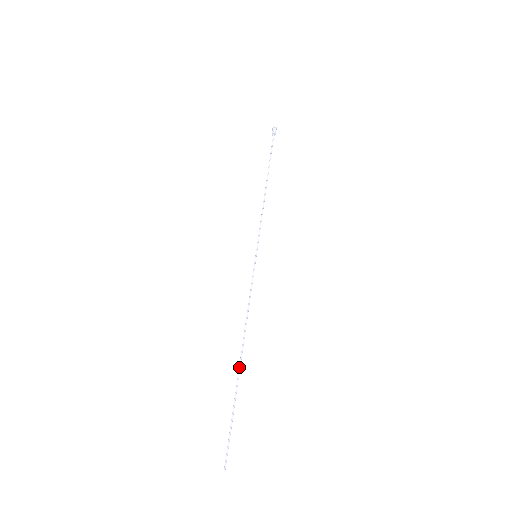
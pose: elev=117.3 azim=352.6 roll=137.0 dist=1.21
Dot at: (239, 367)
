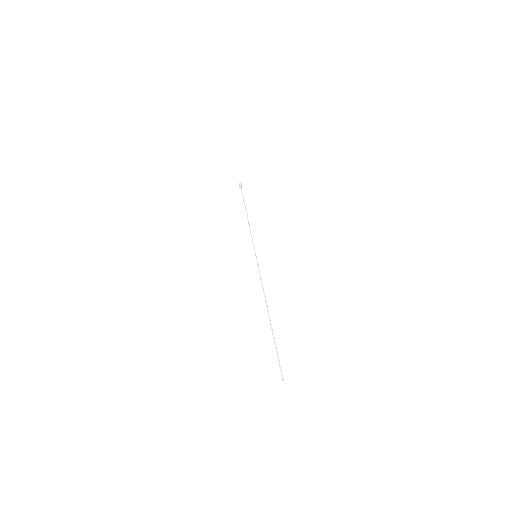
Dot at: (270, 320)
